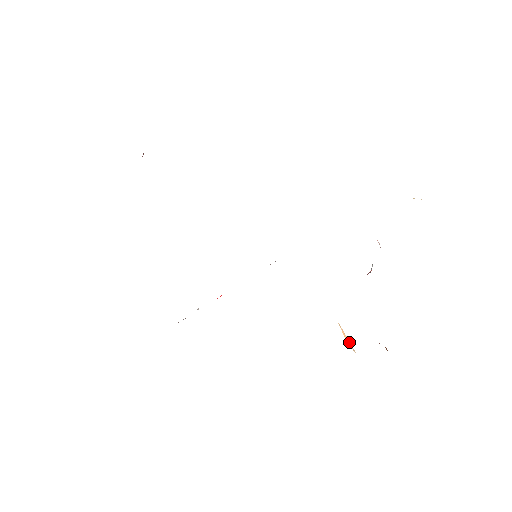
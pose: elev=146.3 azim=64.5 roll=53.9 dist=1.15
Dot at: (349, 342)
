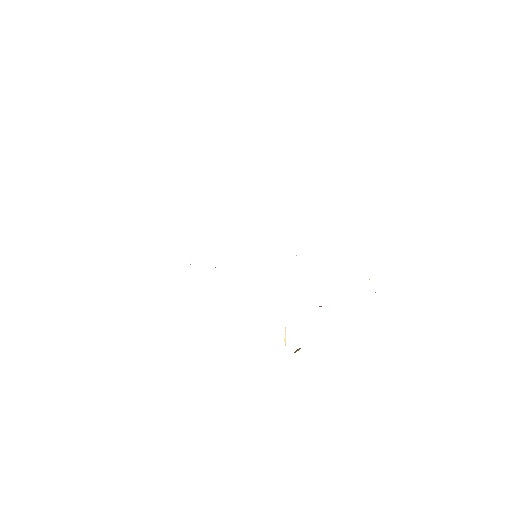
Dot at: occluded
